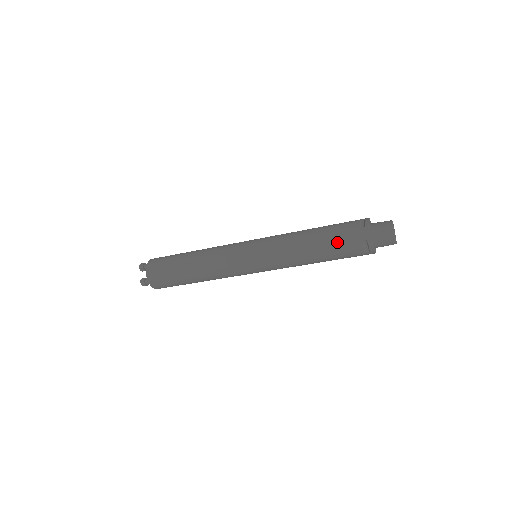
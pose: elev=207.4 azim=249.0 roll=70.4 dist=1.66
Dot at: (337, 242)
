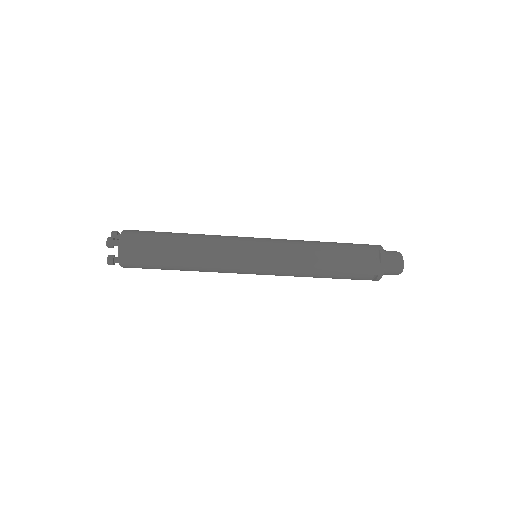
Dot at: (351, 271)
